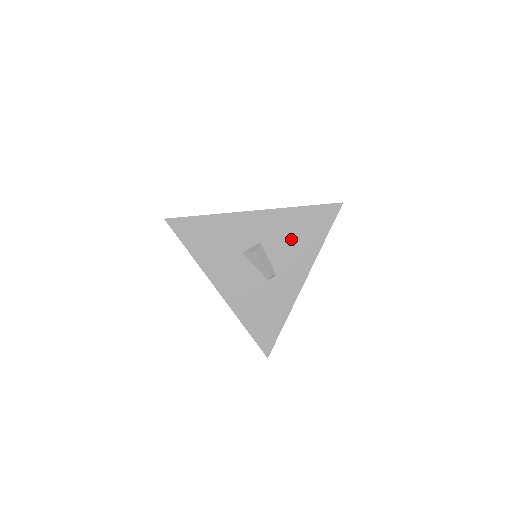
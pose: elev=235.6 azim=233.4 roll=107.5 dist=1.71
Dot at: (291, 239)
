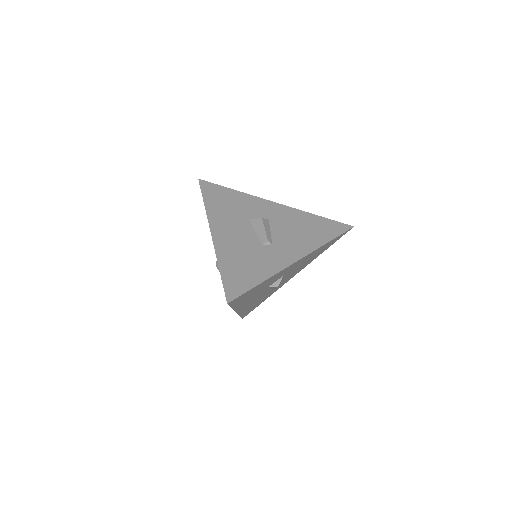
Dot at: (298, 229)
